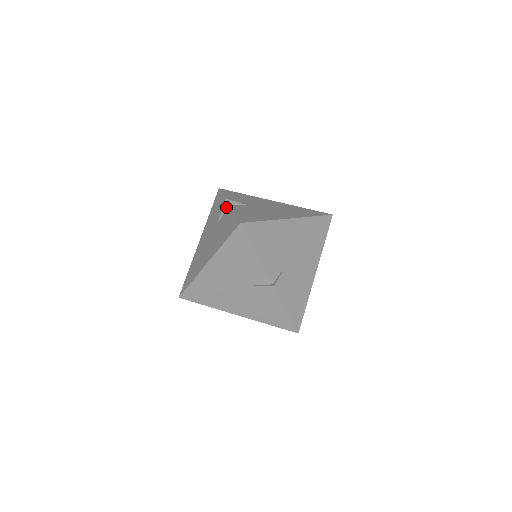
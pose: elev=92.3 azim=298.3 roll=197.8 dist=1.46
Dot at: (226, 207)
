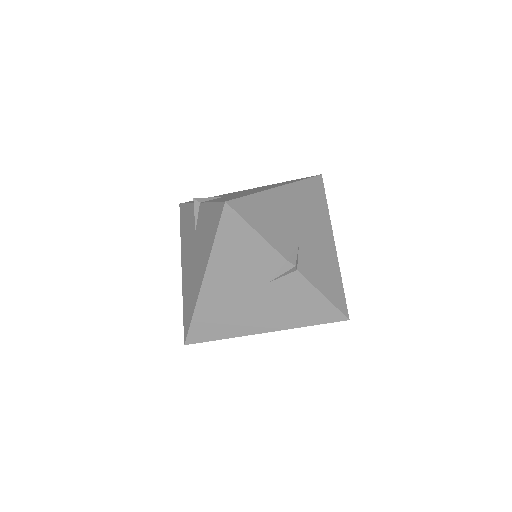
Dot at: (198, 207)
